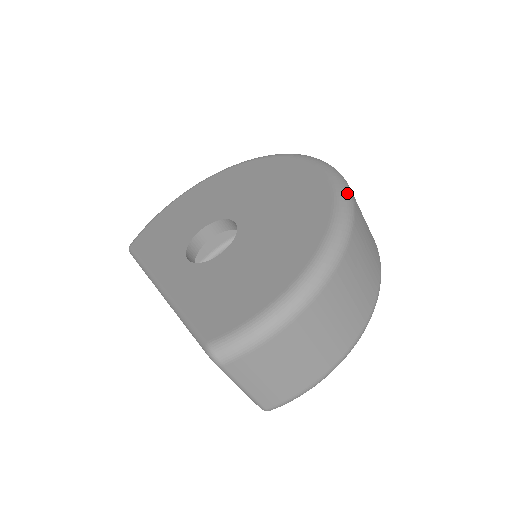
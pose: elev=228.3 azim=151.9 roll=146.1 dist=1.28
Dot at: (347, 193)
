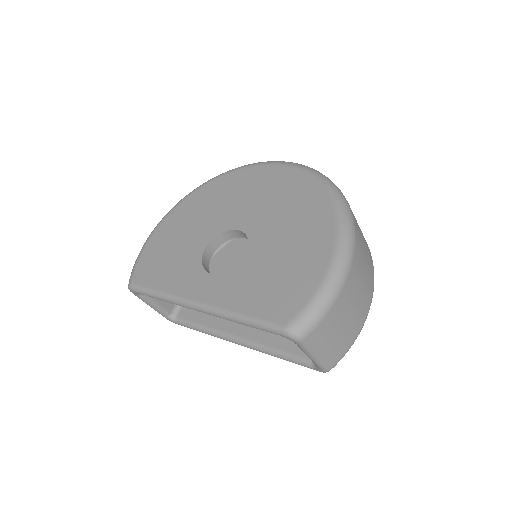
Dot at: (330, 181)
